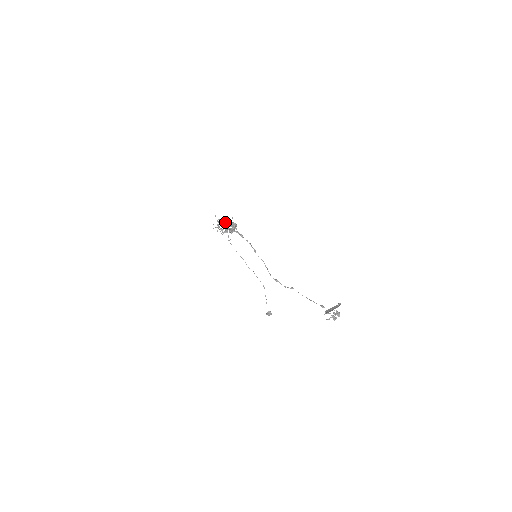
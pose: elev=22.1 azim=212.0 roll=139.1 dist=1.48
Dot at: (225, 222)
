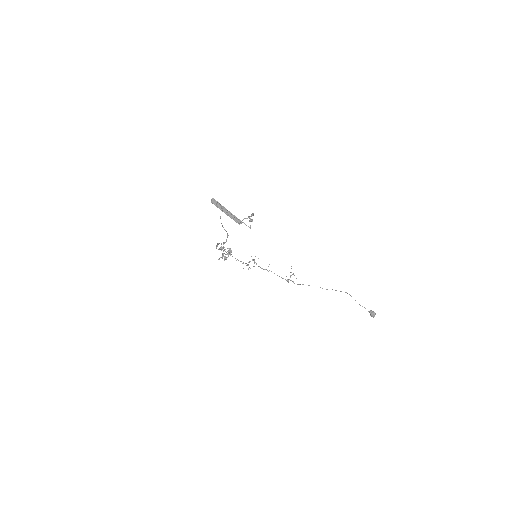
Dot at: (230, 255)
